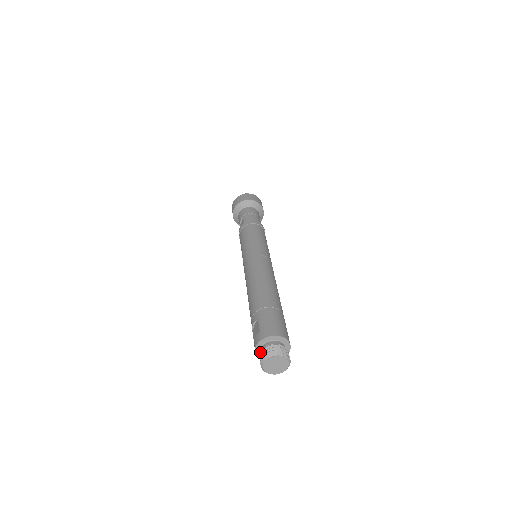
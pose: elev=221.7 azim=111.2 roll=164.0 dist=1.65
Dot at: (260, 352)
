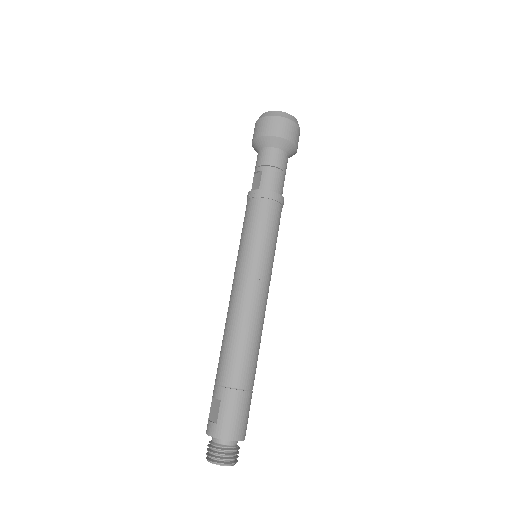
Dot at: occluded
